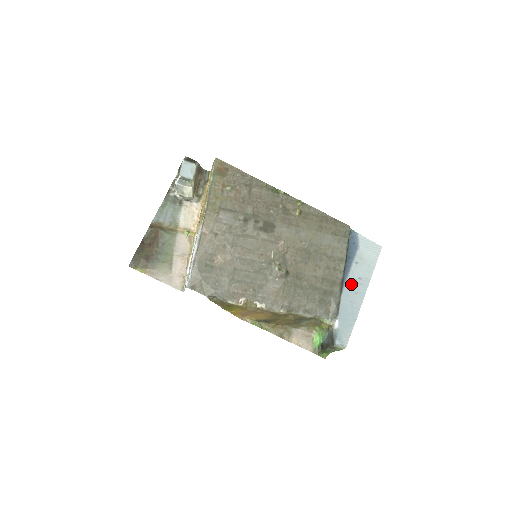
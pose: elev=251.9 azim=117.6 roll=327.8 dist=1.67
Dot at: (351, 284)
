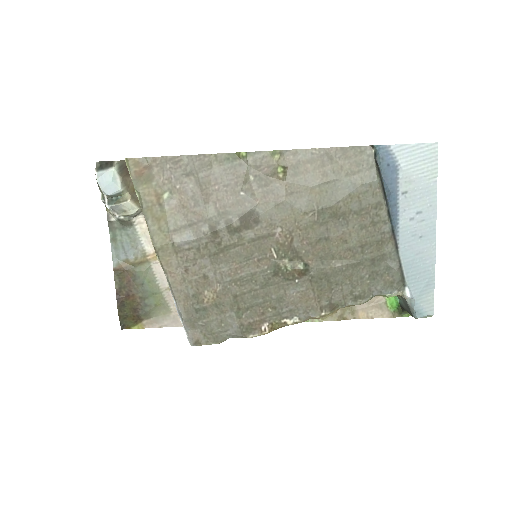
Dot at: (408, 229)
